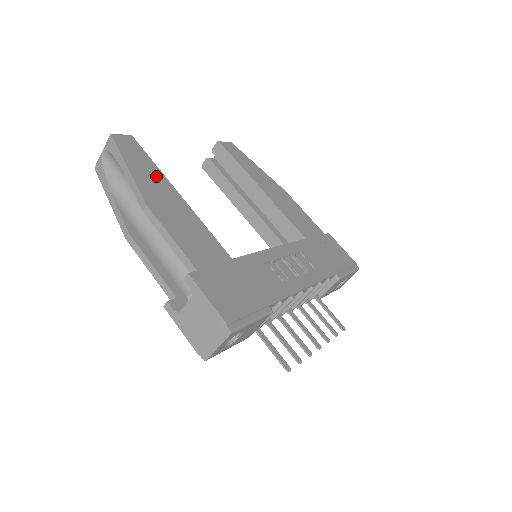
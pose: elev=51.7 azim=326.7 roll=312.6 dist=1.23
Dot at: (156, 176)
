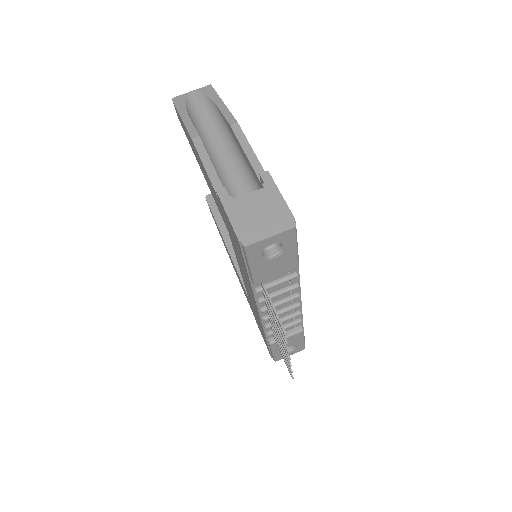
Dot at: occluded
